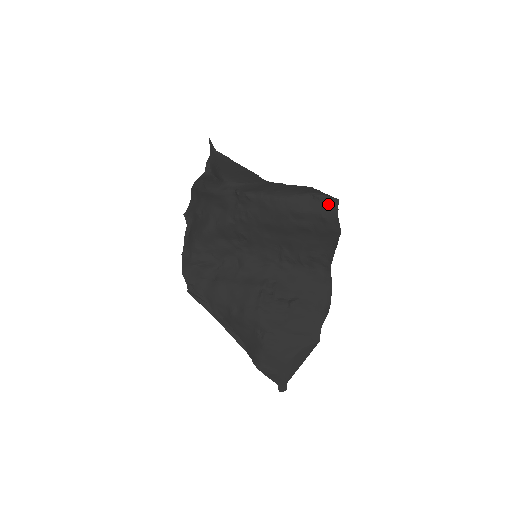
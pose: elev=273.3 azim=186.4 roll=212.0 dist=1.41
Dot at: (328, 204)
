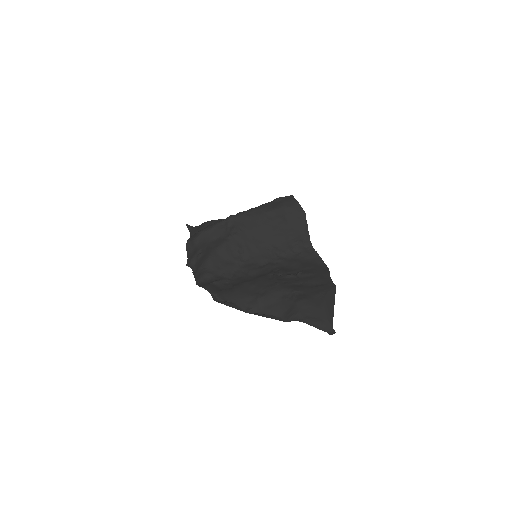
Dot at: (287, 199)
